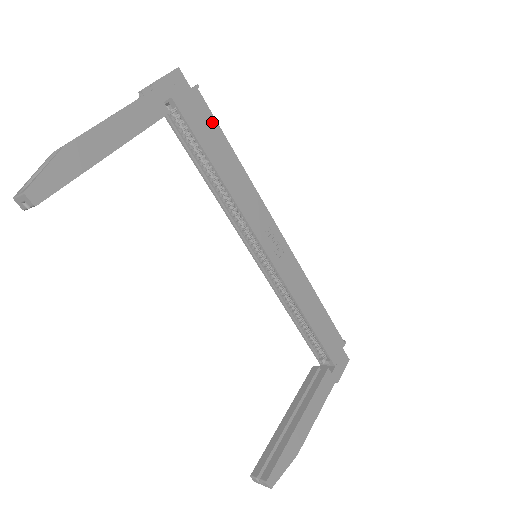
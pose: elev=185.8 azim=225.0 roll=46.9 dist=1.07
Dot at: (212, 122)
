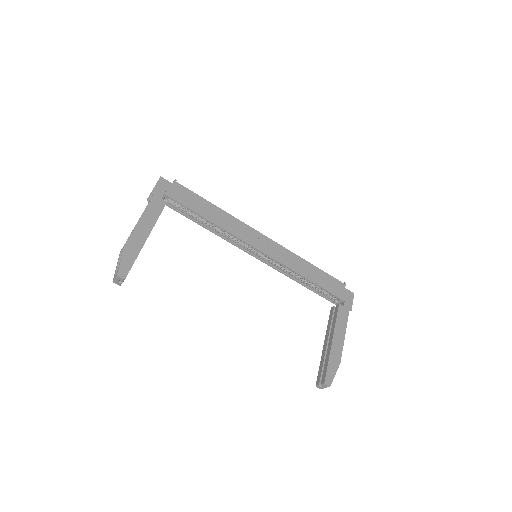
Dot at: (192, 195)
